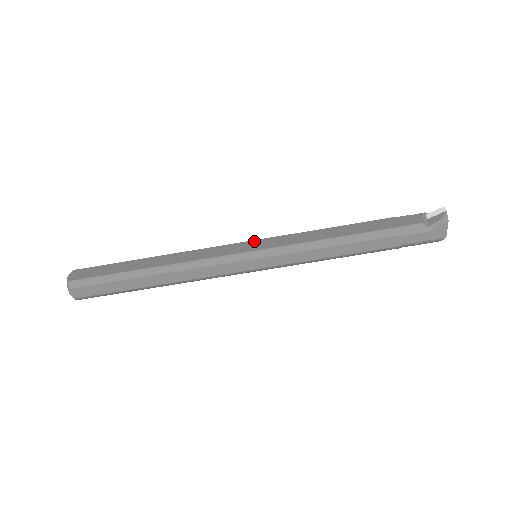
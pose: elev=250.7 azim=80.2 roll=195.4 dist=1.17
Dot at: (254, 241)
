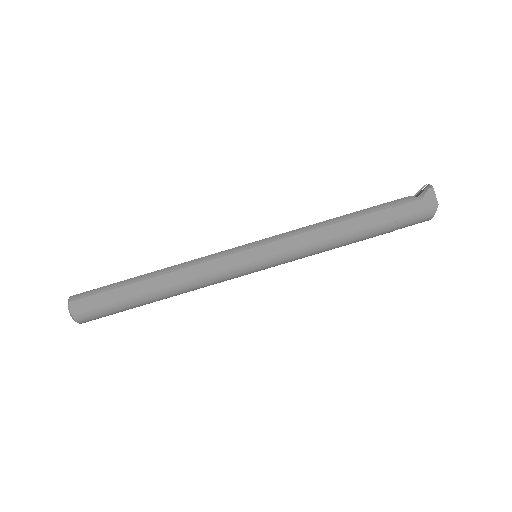
Dot at: occluded
